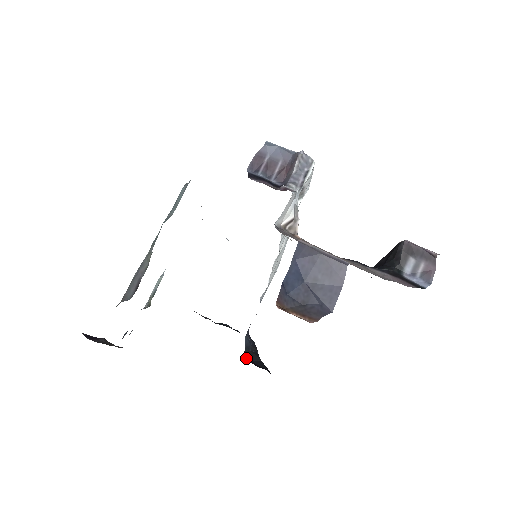
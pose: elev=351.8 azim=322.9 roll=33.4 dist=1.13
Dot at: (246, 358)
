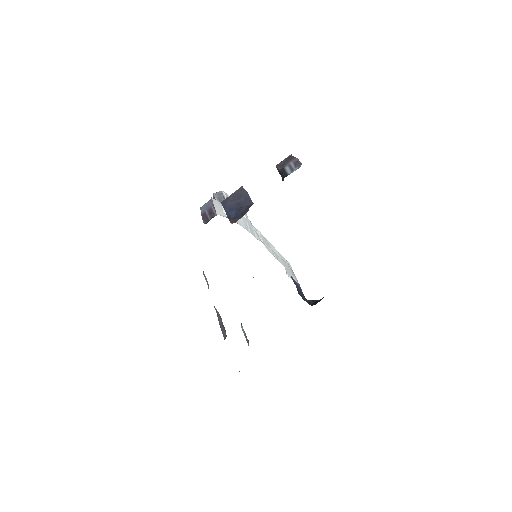
Dot at: occluded
